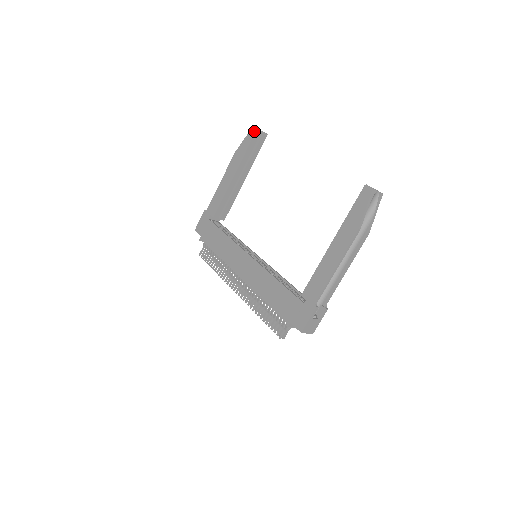
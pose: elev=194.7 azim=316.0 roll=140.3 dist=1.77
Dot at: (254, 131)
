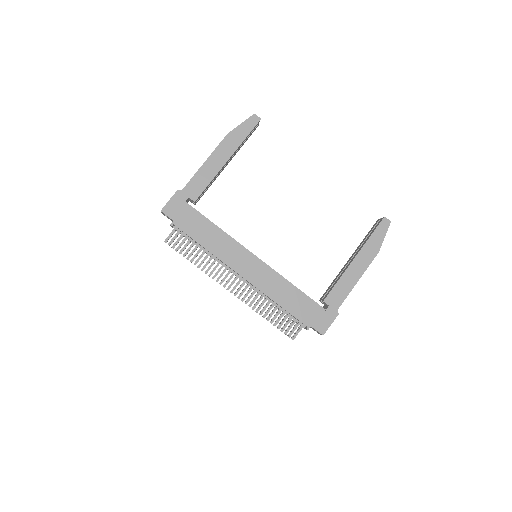
Dot at: (257, 120)
